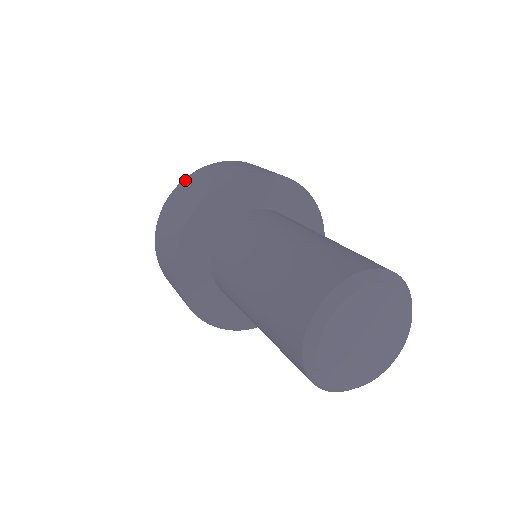
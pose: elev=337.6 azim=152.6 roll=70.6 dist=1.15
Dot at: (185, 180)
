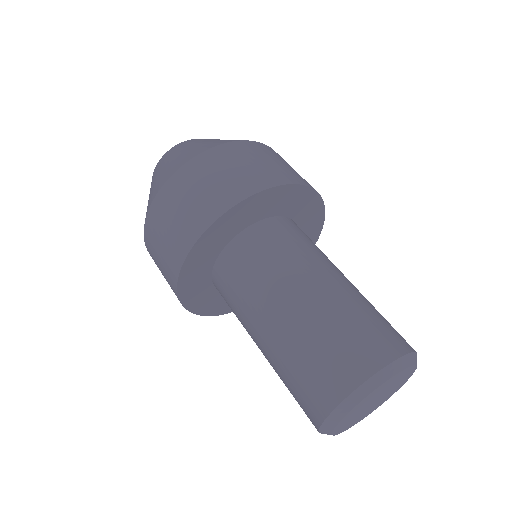
Dot at: (152, 210)
